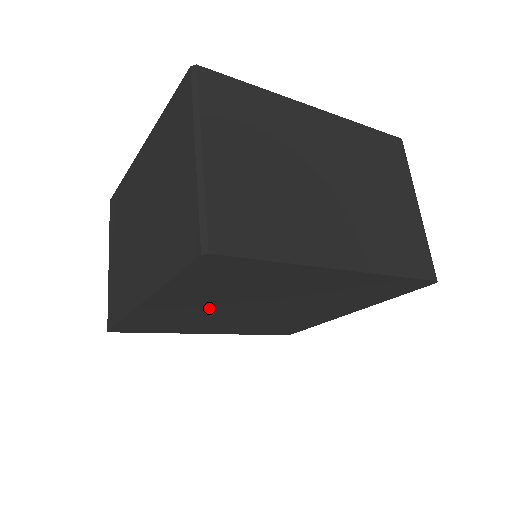
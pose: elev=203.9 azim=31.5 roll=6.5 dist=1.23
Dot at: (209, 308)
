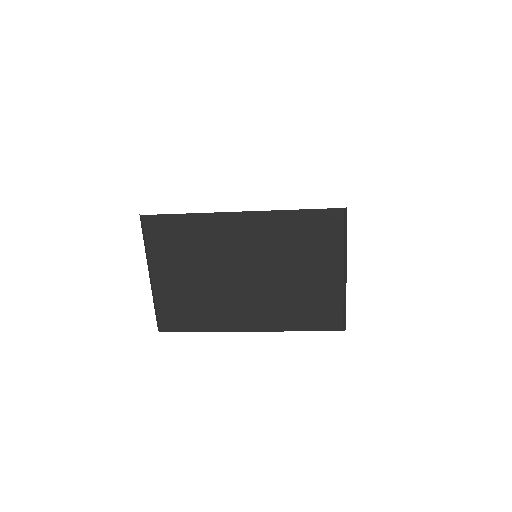
Dot at: occluded
